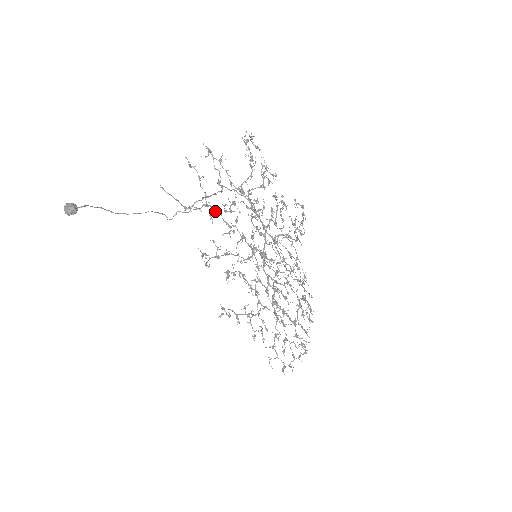
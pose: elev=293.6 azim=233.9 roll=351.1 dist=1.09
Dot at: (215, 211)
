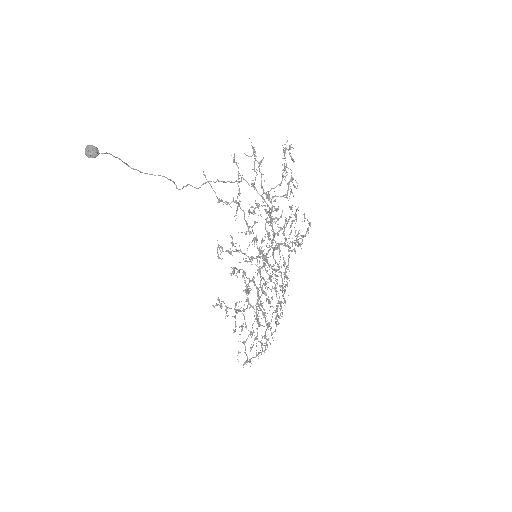
Dot at: occluded
